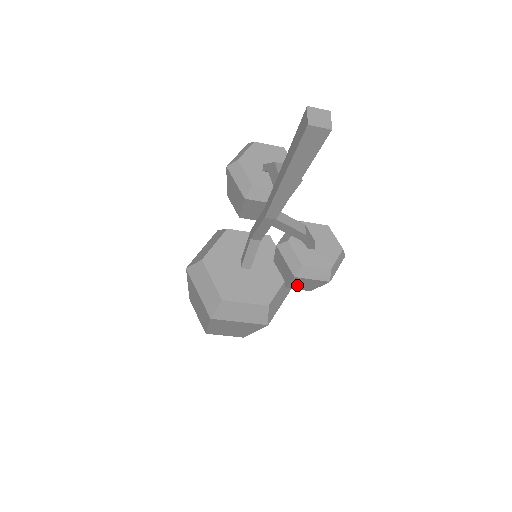
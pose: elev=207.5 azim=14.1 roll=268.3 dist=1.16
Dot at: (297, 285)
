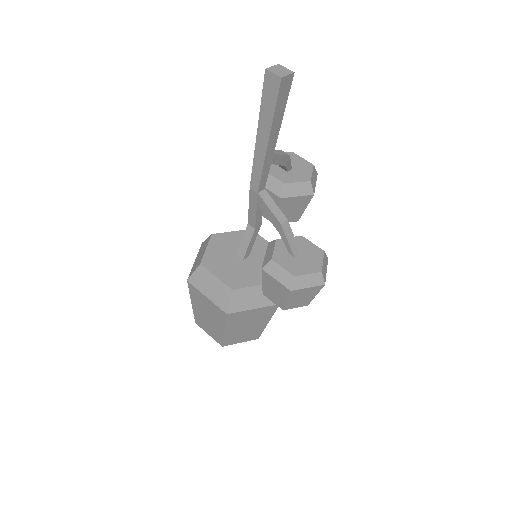
Dot at: (269, 291)
